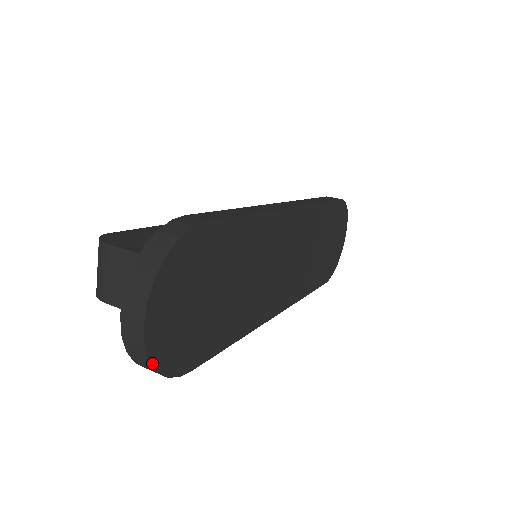
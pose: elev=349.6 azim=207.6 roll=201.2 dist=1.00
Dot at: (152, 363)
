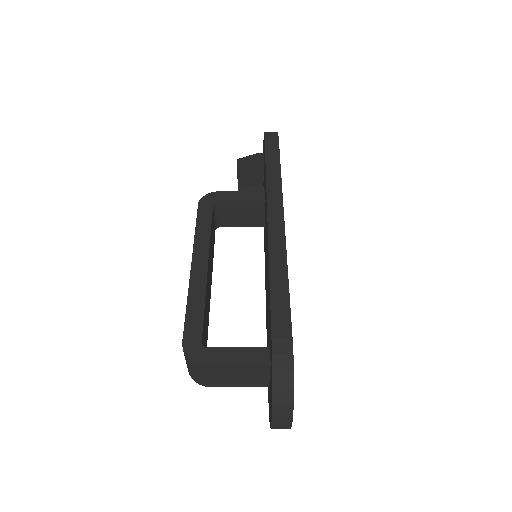
Dot at: occluded
